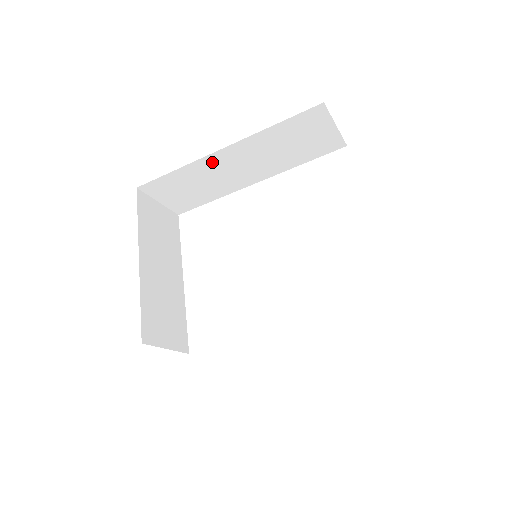
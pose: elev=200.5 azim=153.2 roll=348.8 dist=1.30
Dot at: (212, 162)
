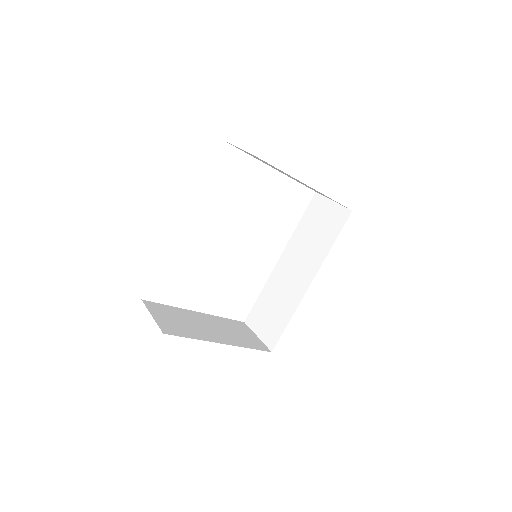
Dot at: occluded
